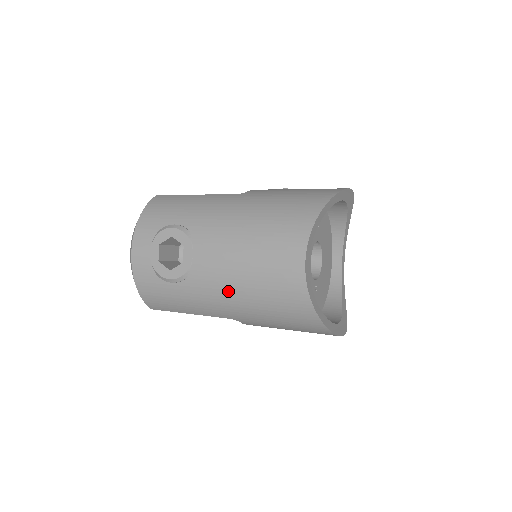
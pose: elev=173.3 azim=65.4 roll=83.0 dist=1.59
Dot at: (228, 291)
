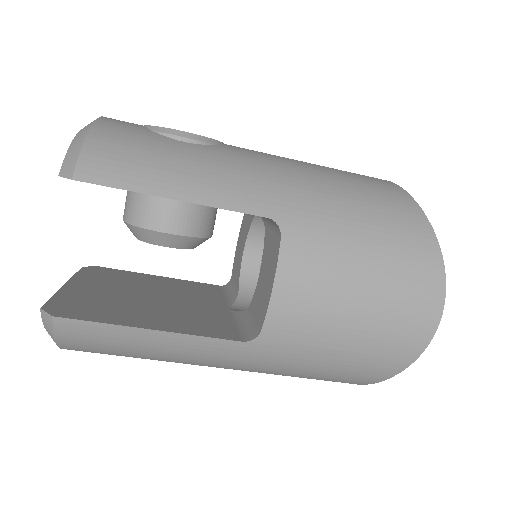
Dot at: (287, 167)
